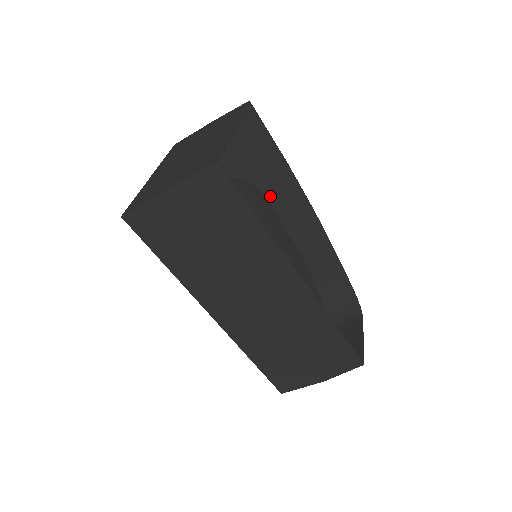
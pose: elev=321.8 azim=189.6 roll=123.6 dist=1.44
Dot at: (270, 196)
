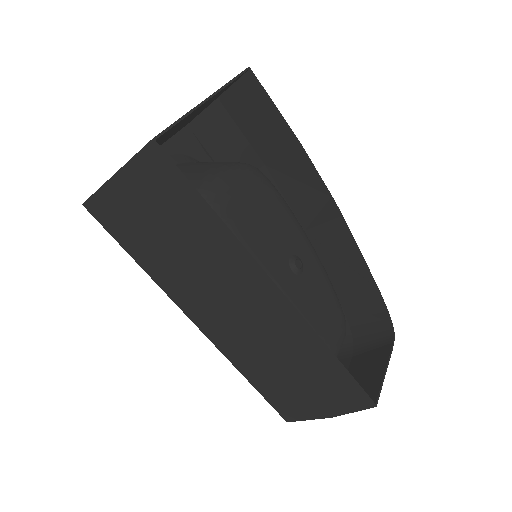
Dot at: (287, 184)
